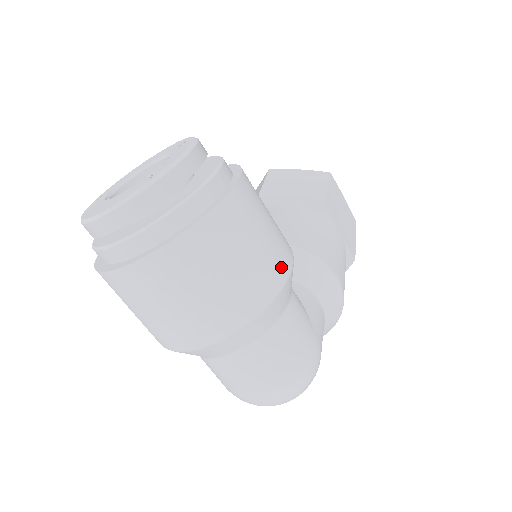
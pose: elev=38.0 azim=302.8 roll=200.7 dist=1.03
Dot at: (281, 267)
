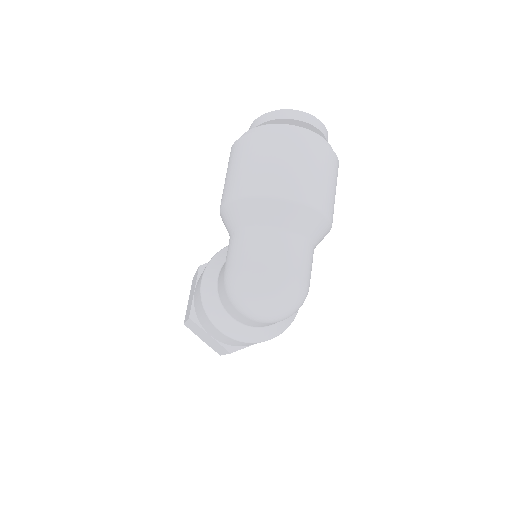
Dot at: occluded
